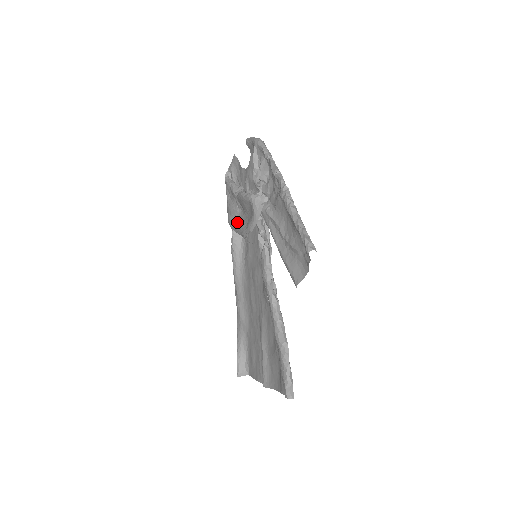
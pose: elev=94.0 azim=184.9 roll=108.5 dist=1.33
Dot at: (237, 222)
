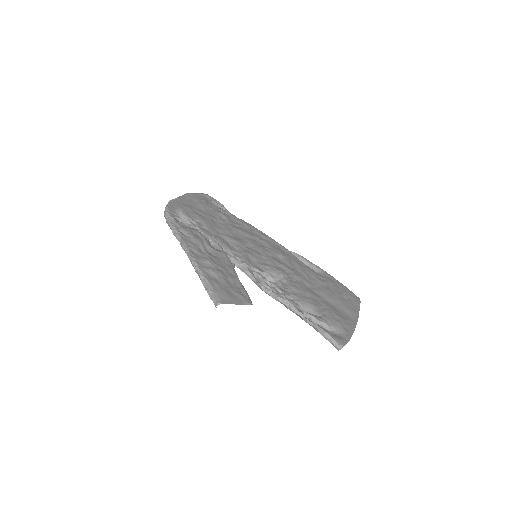
Dot at: occluded
